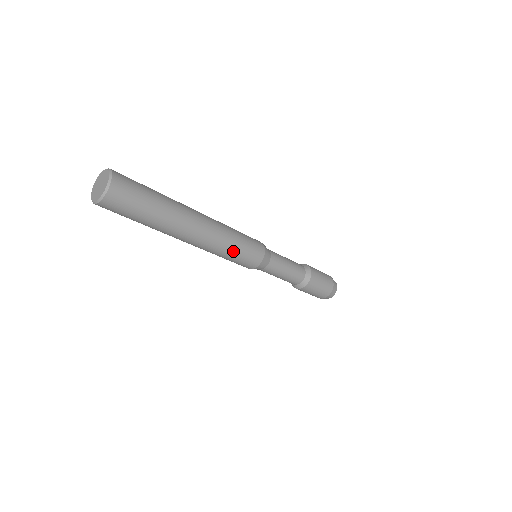
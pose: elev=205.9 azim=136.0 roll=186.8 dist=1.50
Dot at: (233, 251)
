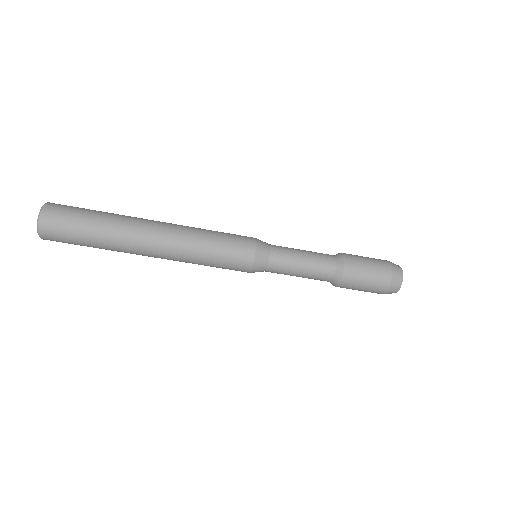
Dot at: (210, 243)
